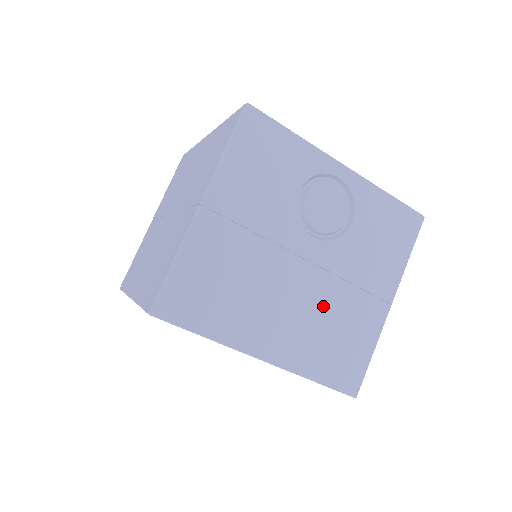
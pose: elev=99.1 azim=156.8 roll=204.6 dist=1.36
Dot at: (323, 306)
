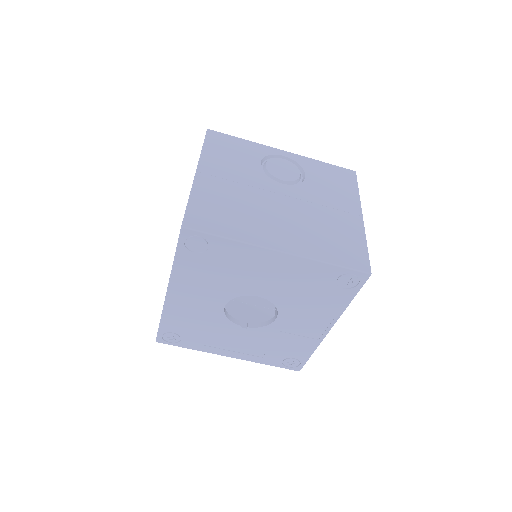
Dot at: (310, 219)
